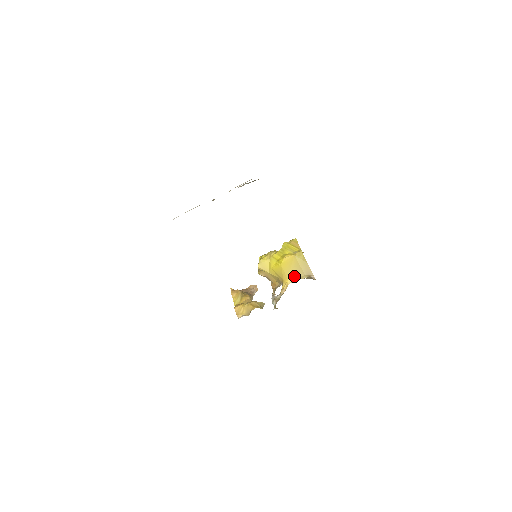
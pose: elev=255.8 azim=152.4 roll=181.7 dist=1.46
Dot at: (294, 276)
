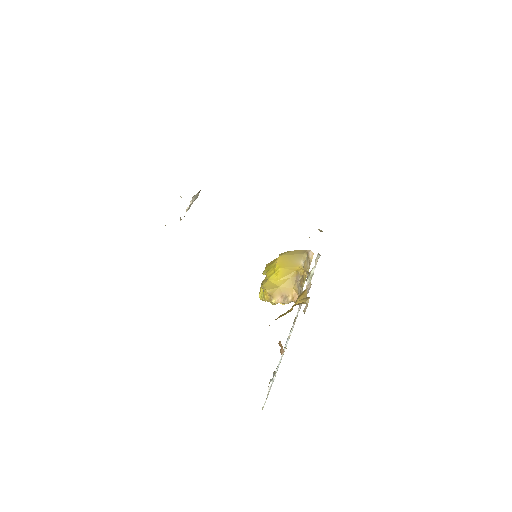
Dot at: (298, 261)
